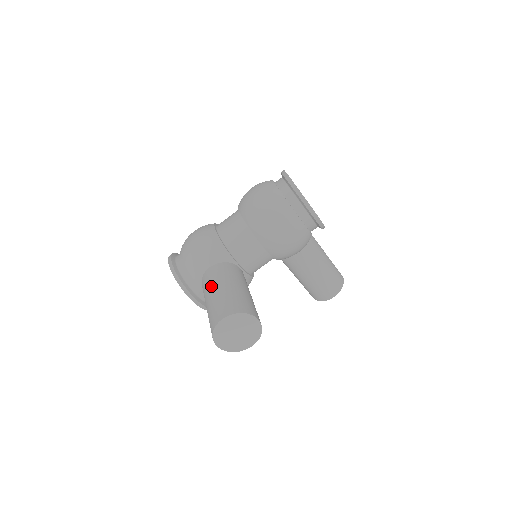
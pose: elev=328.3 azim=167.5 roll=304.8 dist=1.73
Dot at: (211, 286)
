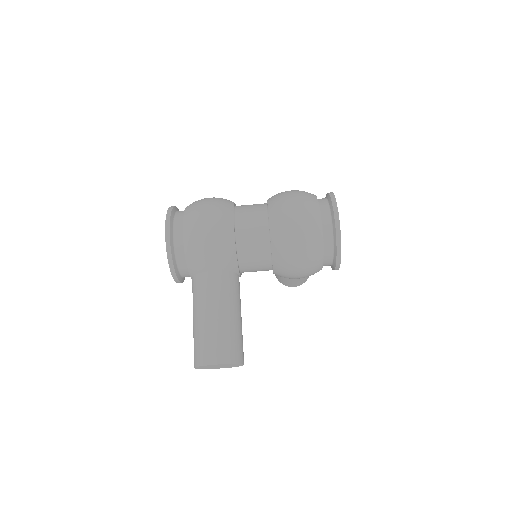
Dot at: (210, 304)
